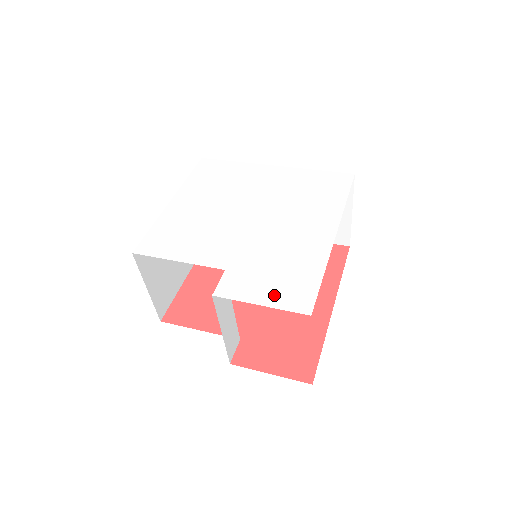
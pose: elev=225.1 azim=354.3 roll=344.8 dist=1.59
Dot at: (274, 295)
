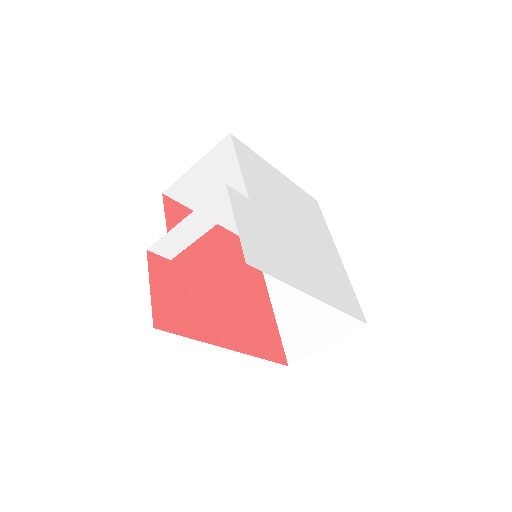
Dot at: (248, 234)
